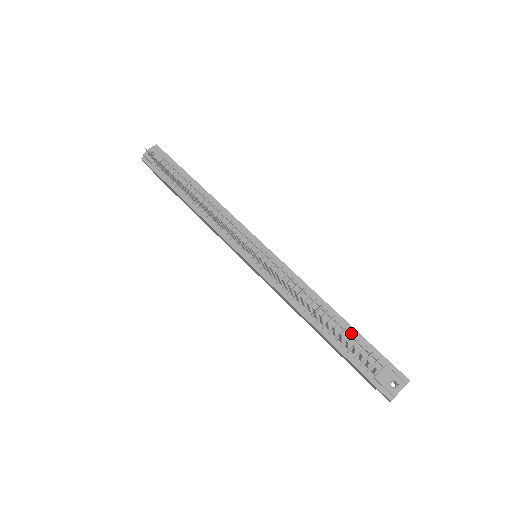
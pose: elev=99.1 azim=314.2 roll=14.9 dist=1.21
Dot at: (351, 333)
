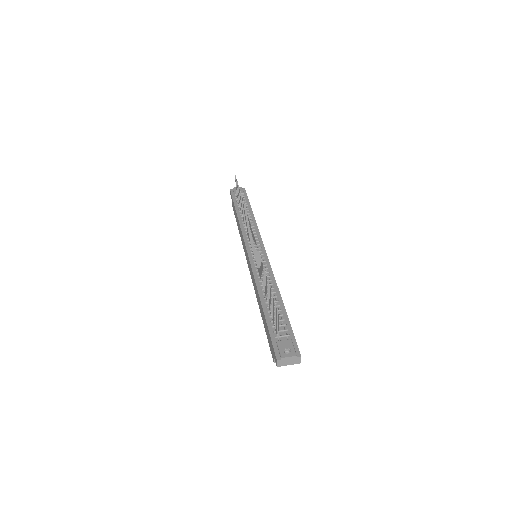
Dot at: (282, 314)
